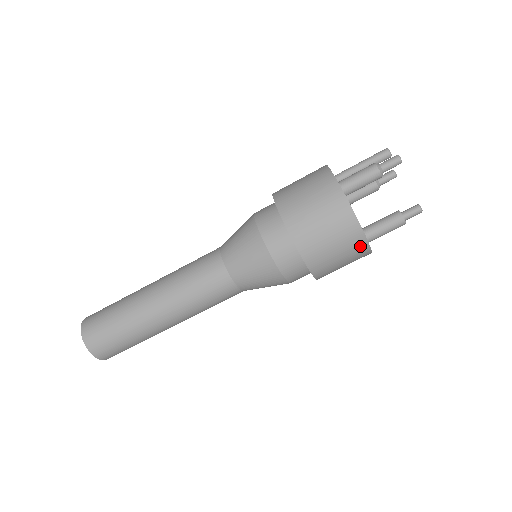
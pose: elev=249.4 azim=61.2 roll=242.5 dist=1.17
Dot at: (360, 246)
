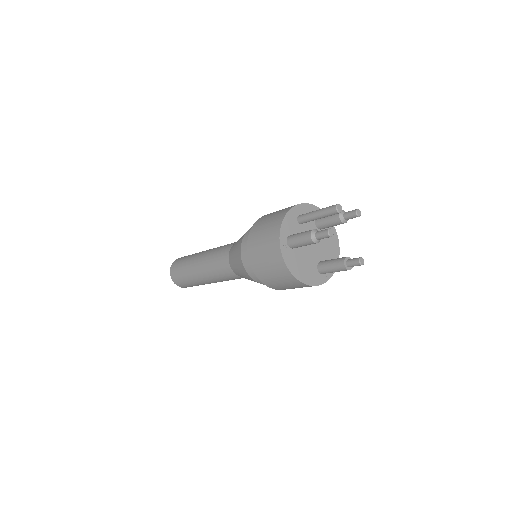
Dot at: (306, 286)
